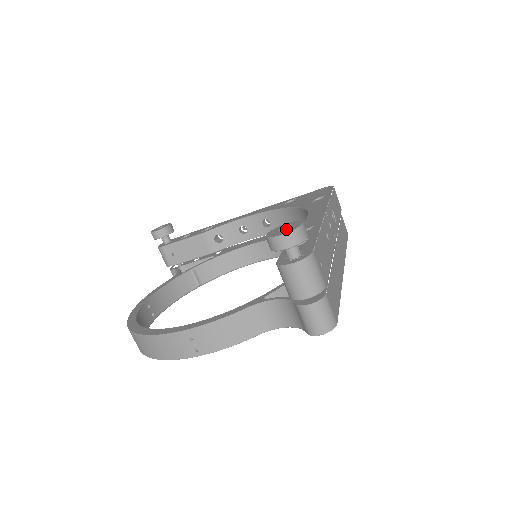
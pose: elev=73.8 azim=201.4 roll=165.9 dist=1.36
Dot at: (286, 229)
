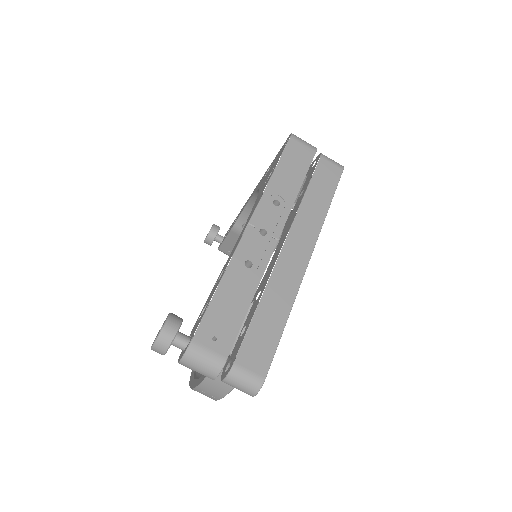
Dot at: occluded
